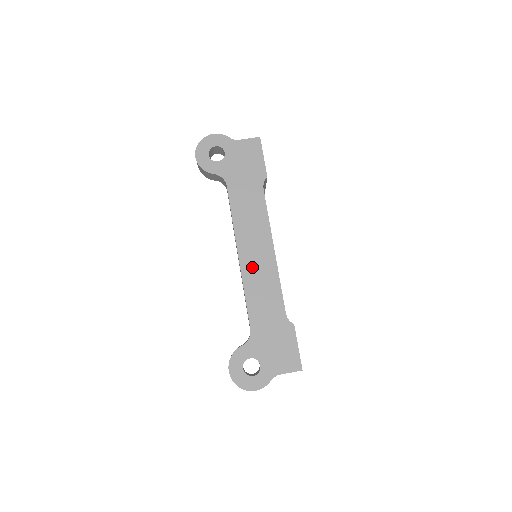
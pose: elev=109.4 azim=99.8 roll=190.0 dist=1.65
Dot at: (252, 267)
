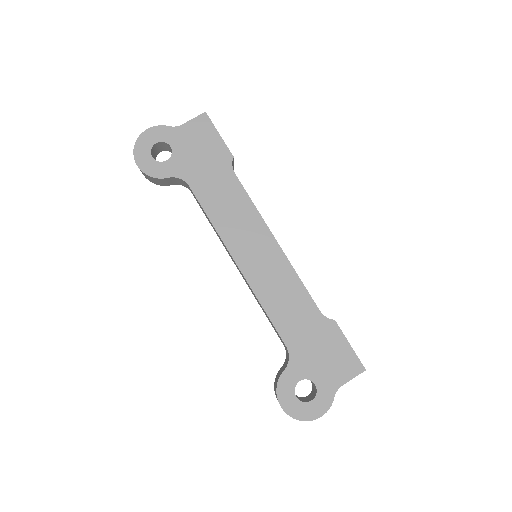
Dot at: (259, 272)
